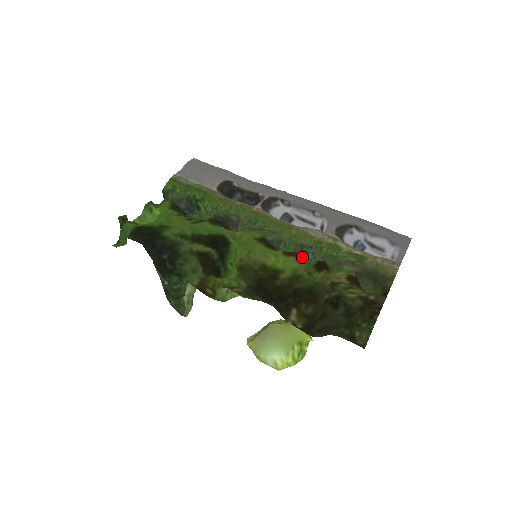
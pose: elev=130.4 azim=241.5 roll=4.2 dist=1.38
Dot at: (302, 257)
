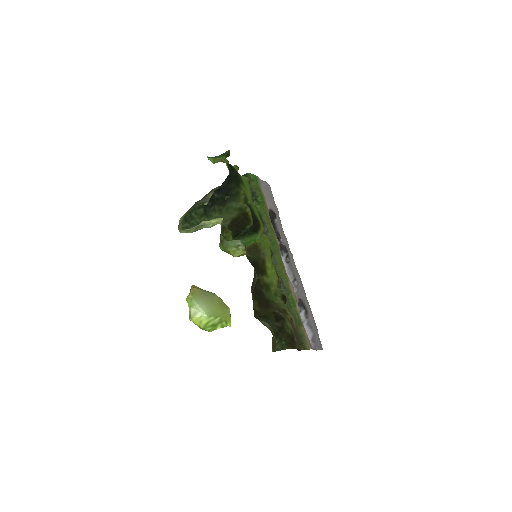
Dot at: occluded
